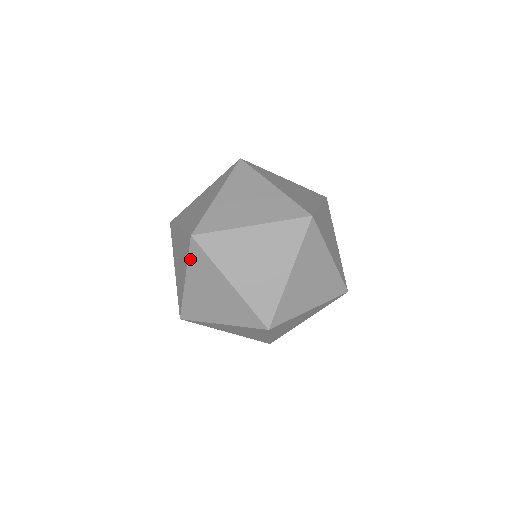
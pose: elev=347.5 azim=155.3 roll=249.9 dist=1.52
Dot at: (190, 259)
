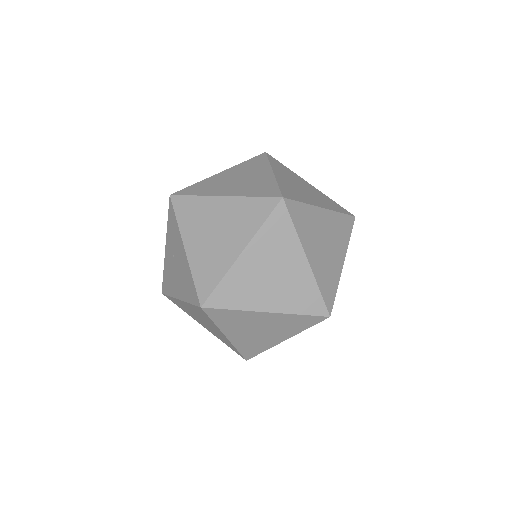
Dot at: (192, 305)
